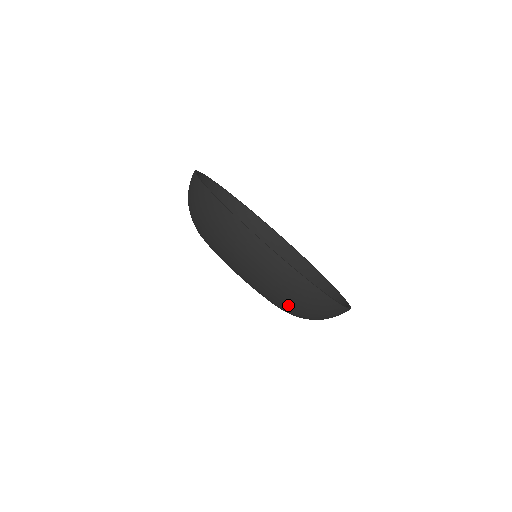
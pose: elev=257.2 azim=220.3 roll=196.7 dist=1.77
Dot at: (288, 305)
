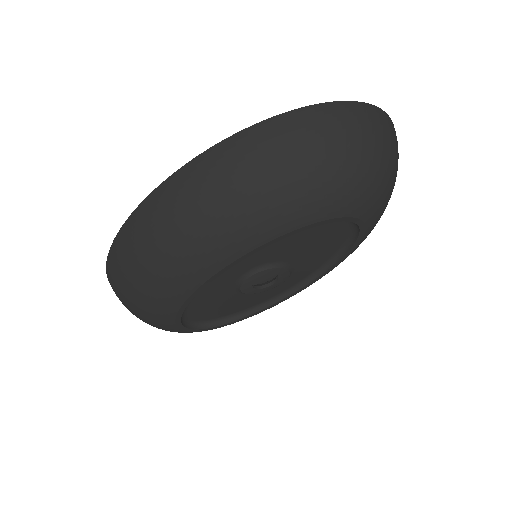
Dot at: (302, 186)
